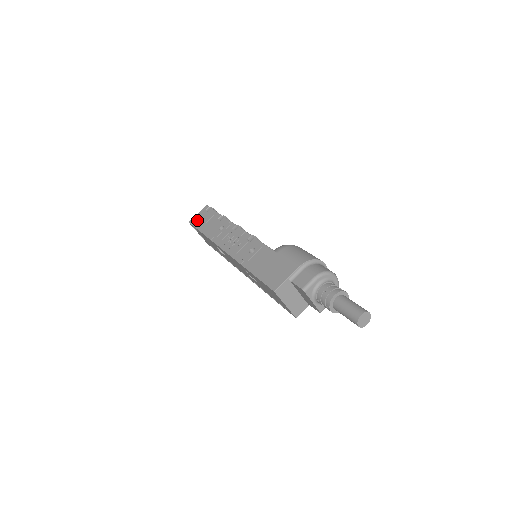
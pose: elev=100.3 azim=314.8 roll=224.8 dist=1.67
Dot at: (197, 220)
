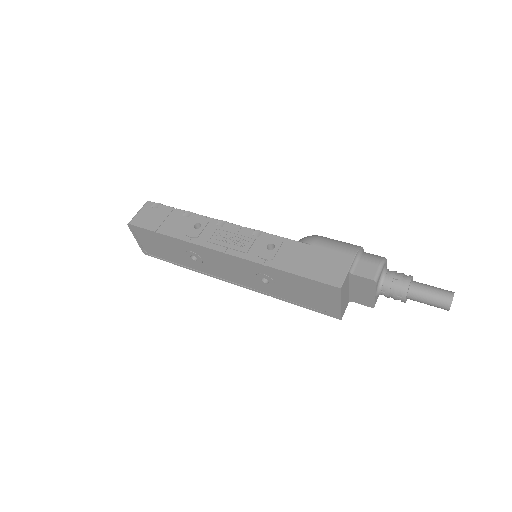
Dot at: (144, 220)
